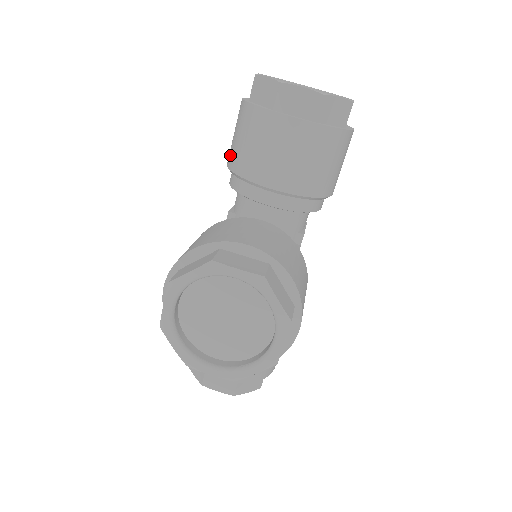
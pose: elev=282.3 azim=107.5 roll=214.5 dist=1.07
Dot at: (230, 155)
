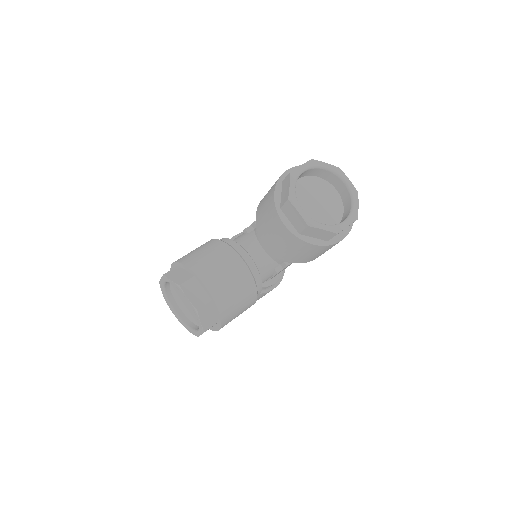
Dot at: (263, 198)
